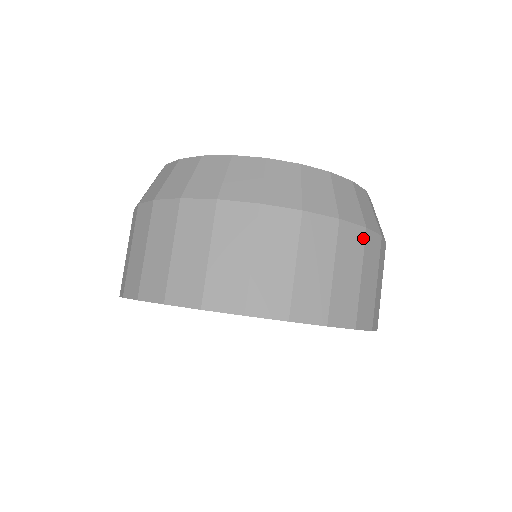
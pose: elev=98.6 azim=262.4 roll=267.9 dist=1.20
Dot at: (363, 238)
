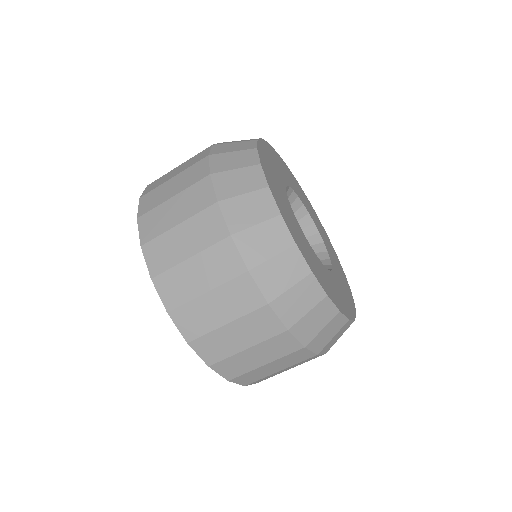
Dot at: (308, 358)
